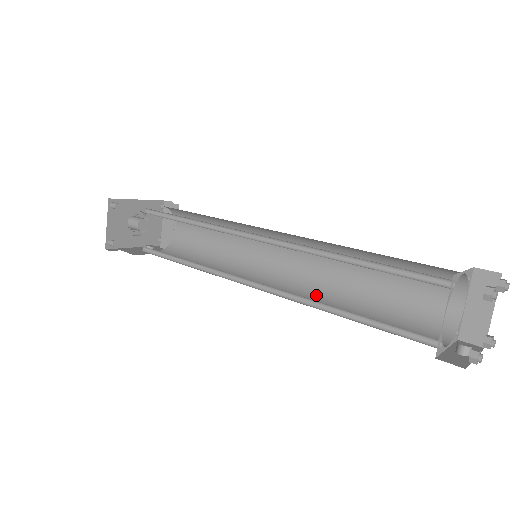
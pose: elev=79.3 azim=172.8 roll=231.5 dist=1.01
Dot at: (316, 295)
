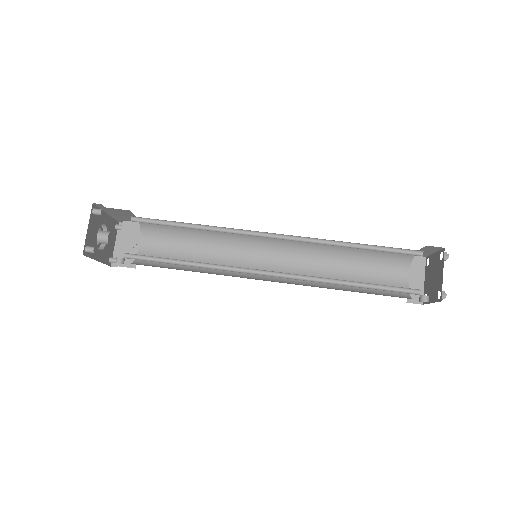
Dot at: (308, 284)
